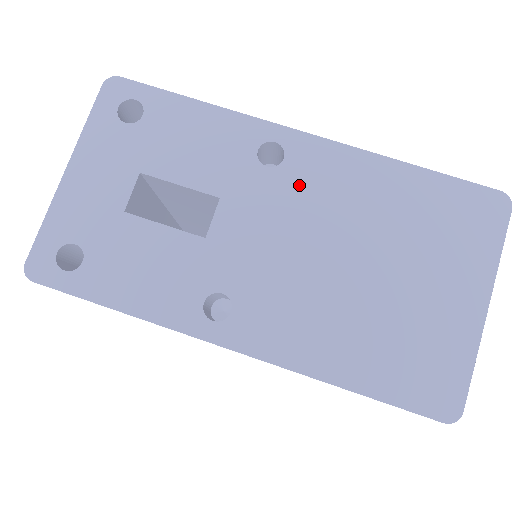
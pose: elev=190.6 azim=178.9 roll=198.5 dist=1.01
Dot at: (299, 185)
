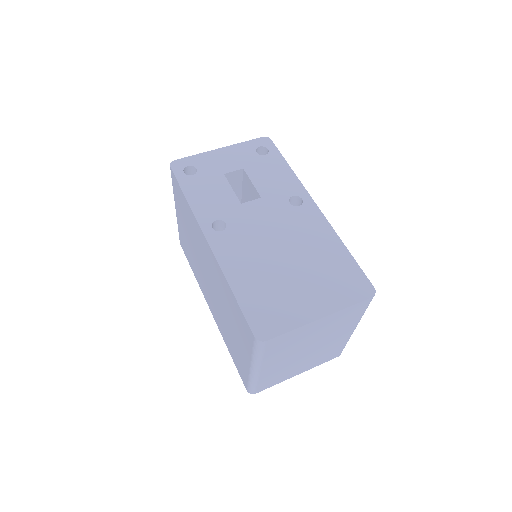
Dot at: (295, 218)
